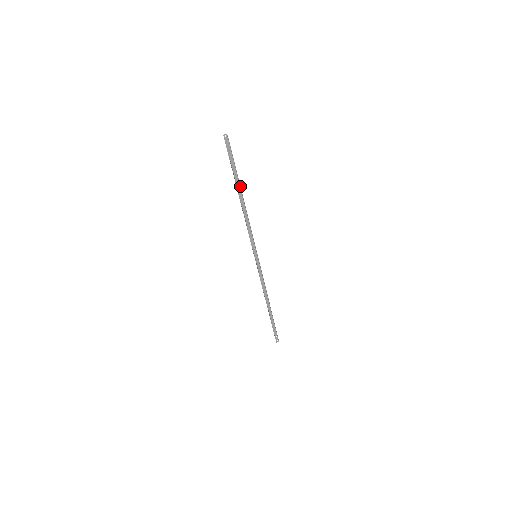
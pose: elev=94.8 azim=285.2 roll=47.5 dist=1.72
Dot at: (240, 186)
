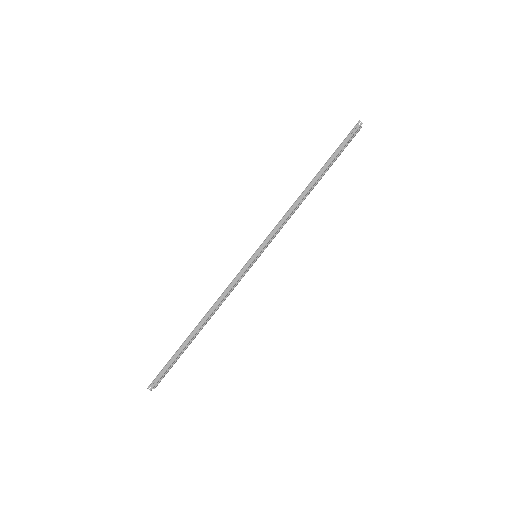
Dot at: (325, 170)
